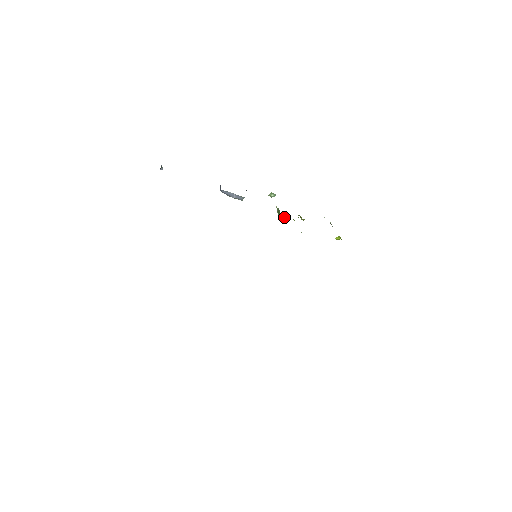
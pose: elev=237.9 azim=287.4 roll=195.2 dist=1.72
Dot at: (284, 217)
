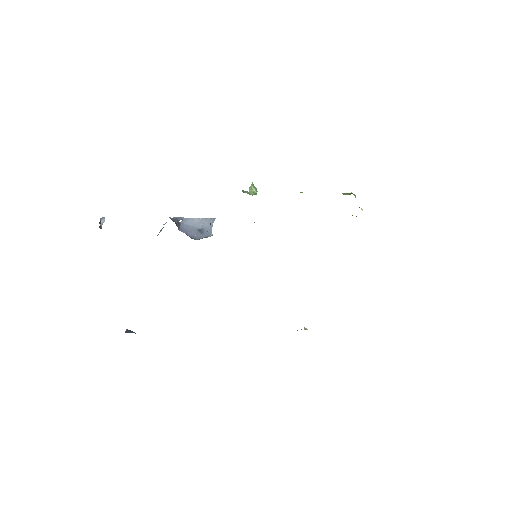
Dot at: occluded
